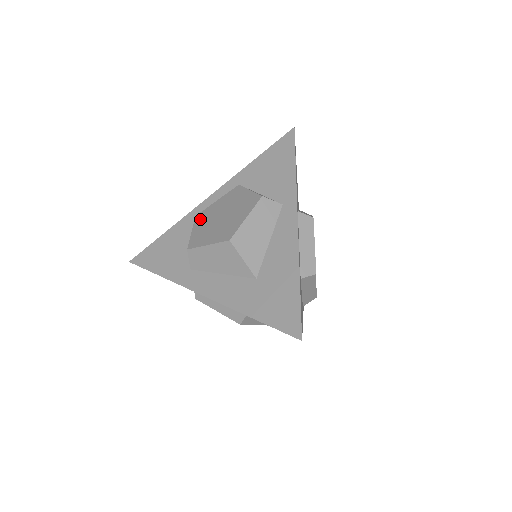
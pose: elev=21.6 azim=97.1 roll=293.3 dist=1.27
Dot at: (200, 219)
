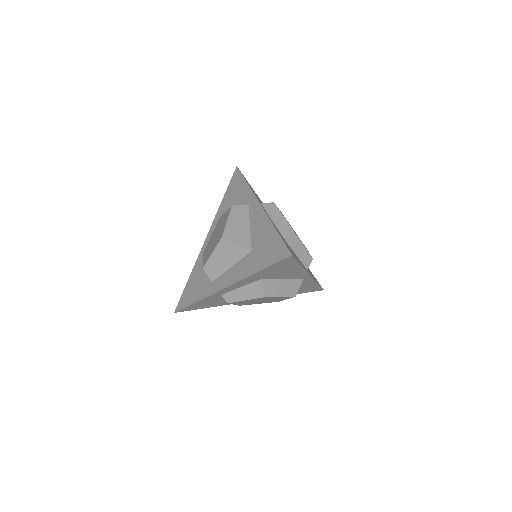
Dot at: (205, 252)
